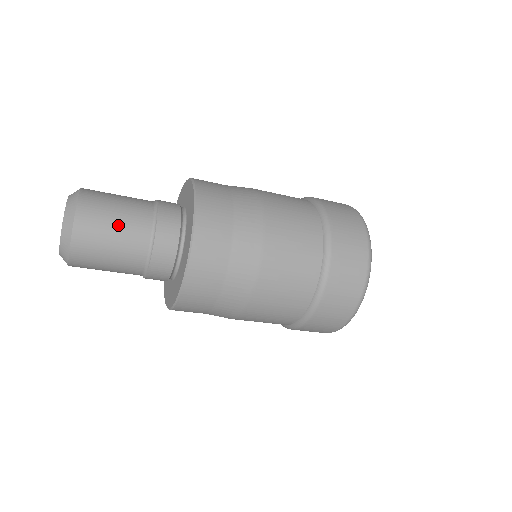
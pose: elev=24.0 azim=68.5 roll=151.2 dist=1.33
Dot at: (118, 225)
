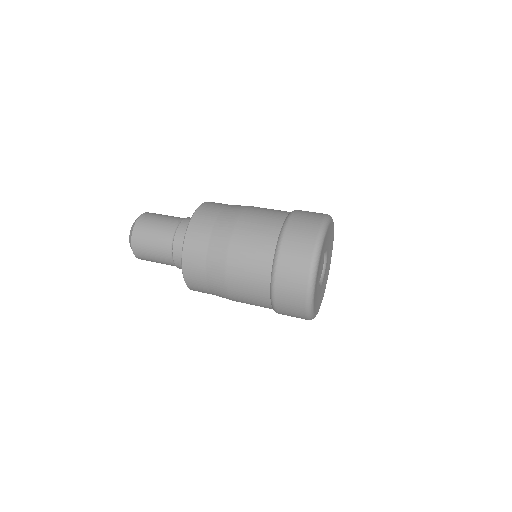
Dot at: occluded
